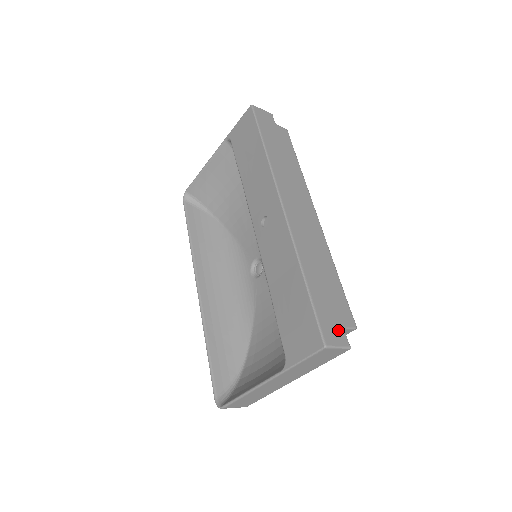
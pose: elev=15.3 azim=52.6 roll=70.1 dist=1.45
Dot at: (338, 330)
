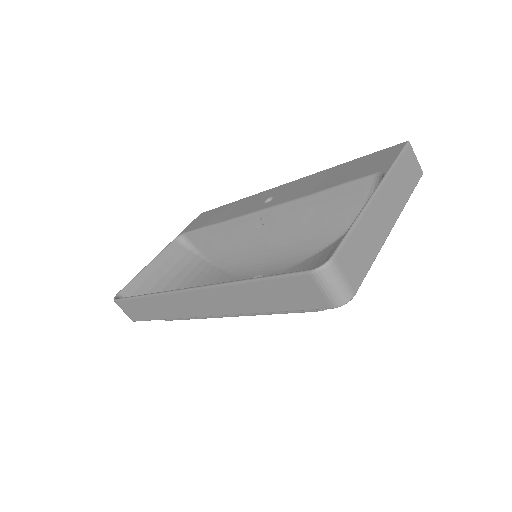
Dot at: occluded
